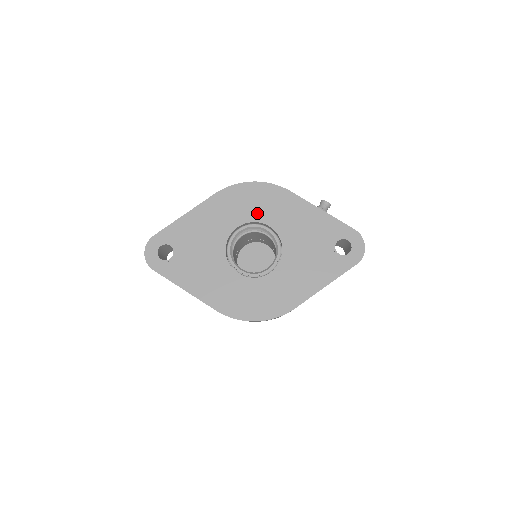
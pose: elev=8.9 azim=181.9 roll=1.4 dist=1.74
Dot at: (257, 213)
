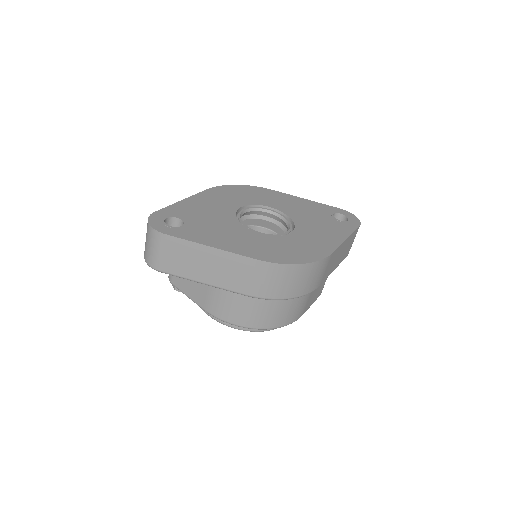
Dot at: (253, 200)
